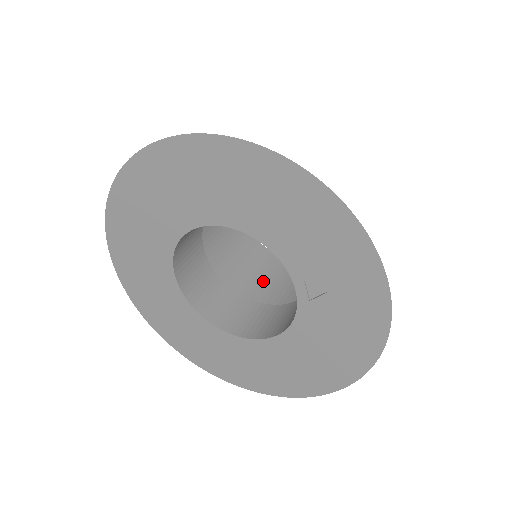
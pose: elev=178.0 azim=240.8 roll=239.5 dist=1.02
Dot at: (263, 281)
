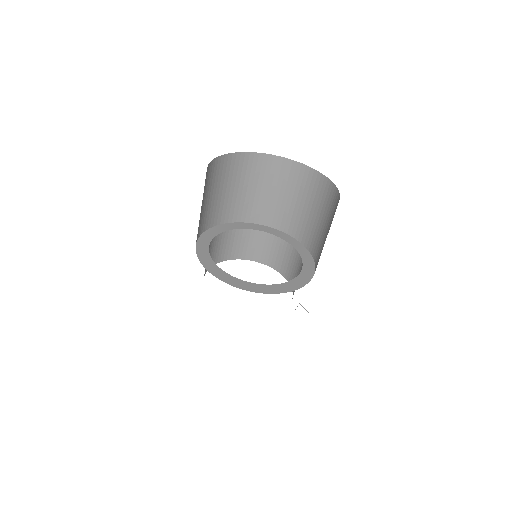
Dot at: (261, 192)
